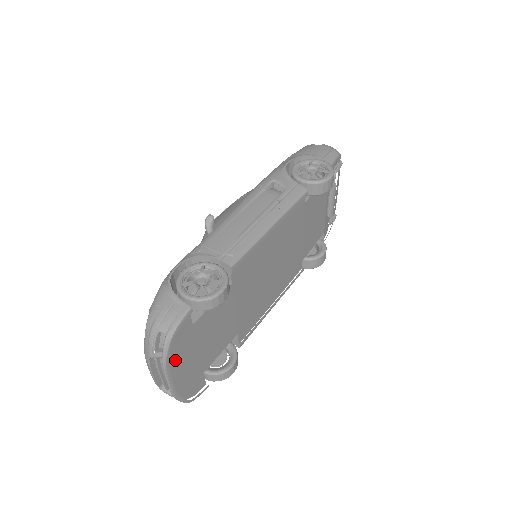
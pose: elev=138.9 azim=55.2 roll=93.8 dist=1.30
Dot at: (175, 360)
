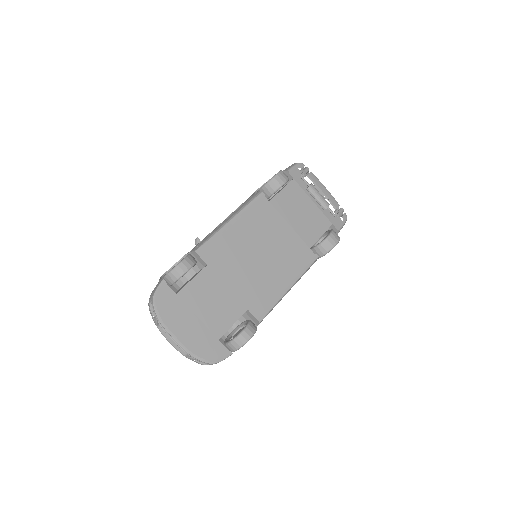
Dot at: (171, 321)
